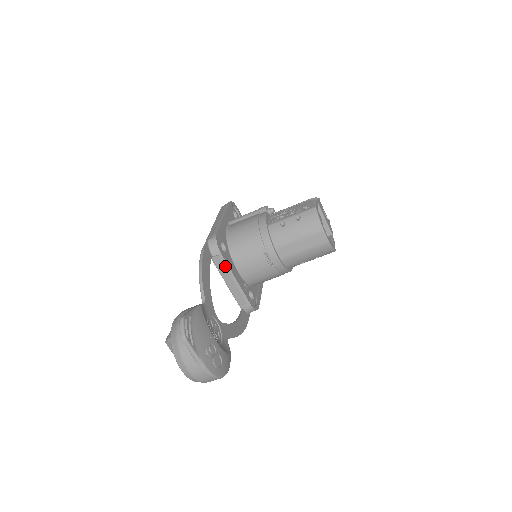
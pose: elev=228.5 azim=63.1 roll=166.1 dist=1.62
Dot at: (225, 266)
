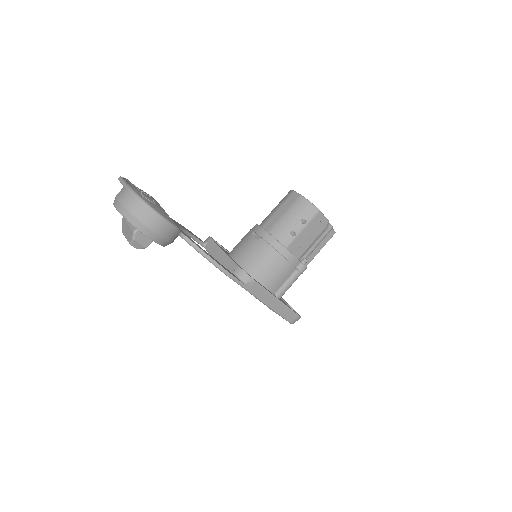
Dot at: (214, 246)
